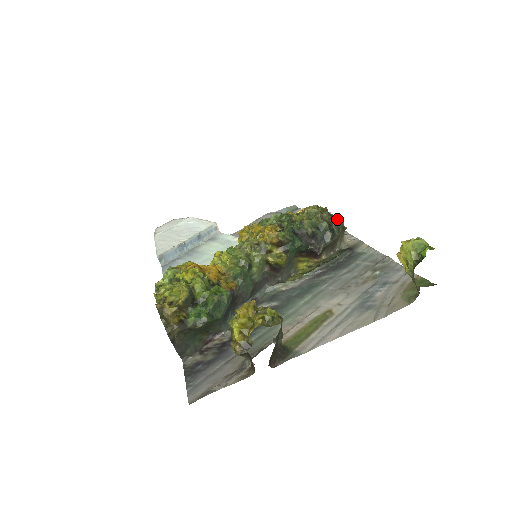
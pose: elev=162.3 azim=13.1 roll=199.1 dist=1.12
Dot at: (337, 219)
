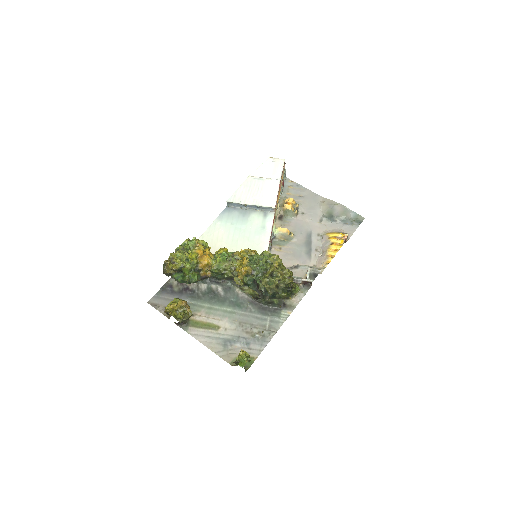
Dot at: (282, 295)
